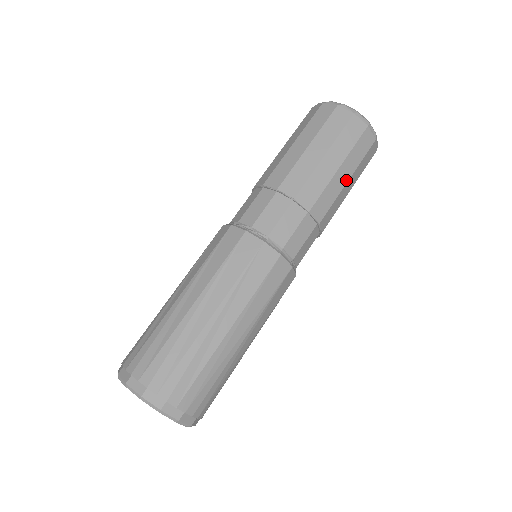
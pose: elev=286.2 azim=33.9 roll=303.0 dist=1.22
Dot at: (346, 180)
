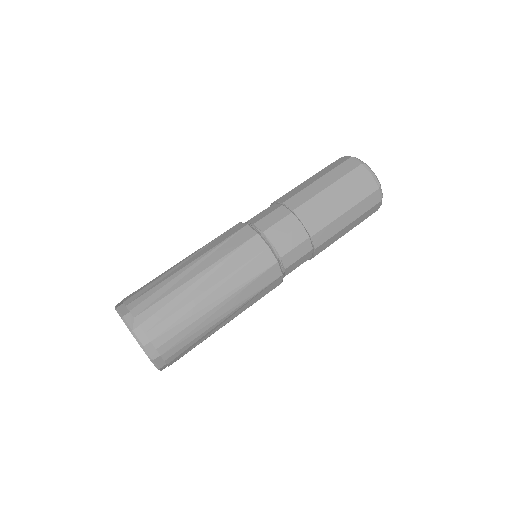
Dot at: (344, 211)
